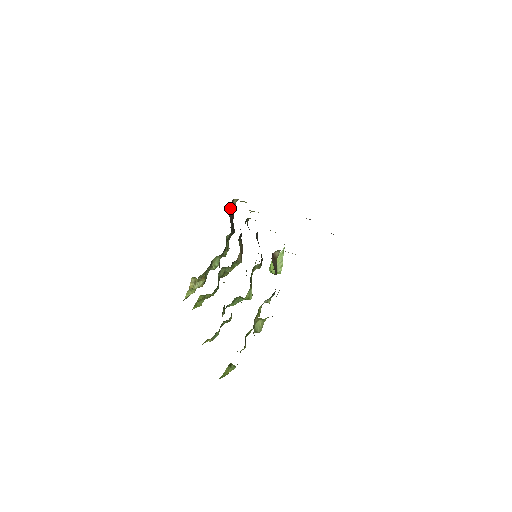
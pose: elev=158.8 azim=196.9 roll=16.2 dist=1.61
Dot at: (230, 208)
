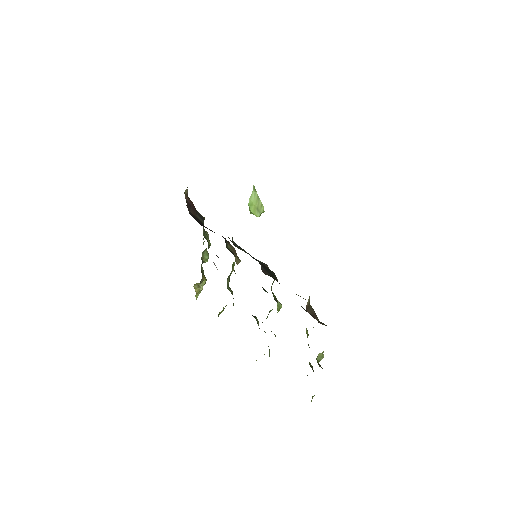
Dot at: (188, 206)
